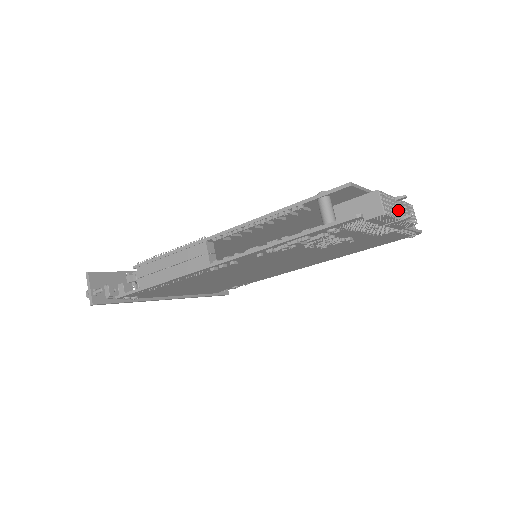
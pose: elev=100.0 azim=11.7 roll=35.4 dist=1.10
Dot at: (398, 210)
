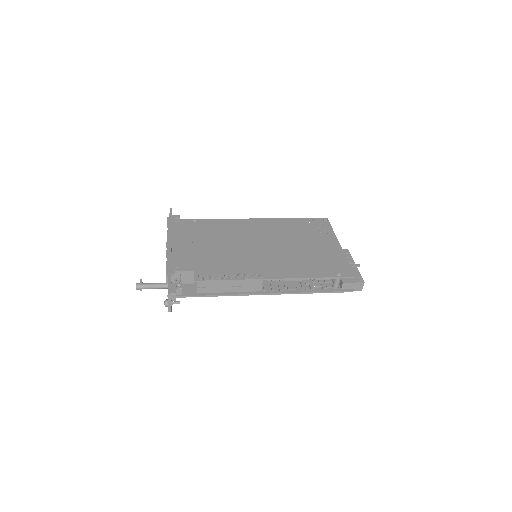
Dot at: occluded
